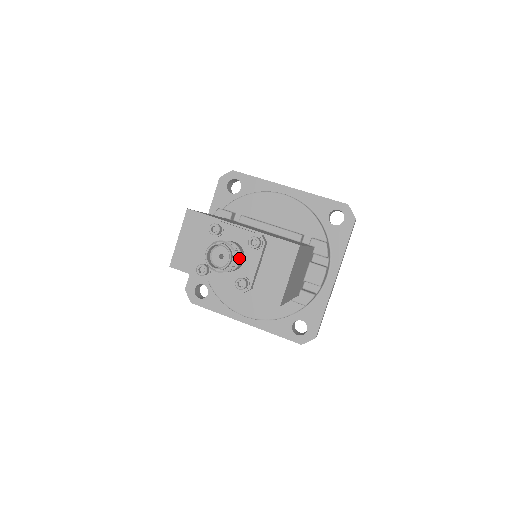
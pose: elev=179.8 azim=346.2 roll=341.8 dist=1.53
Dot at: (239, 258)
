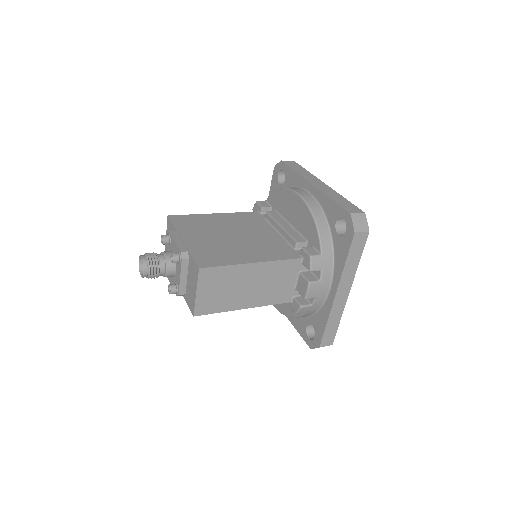
Dot at: (165, 269)
